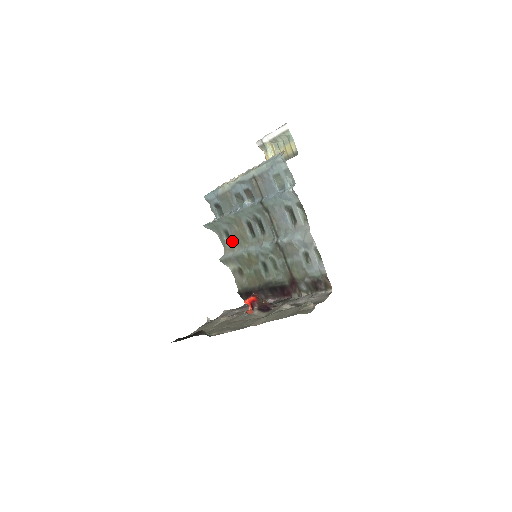
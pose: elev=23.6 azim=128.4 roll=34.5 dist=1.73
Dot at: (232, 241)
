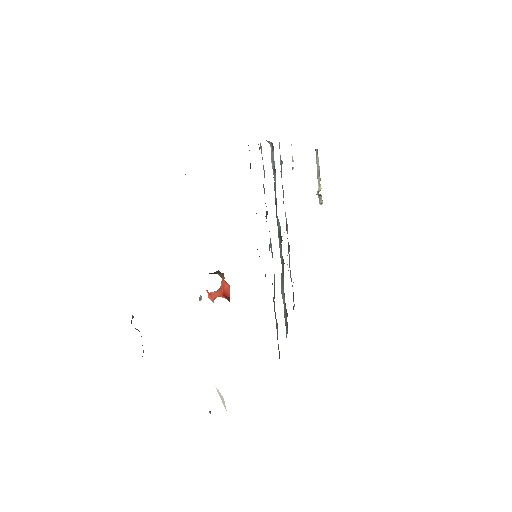
Dot at: occluded
